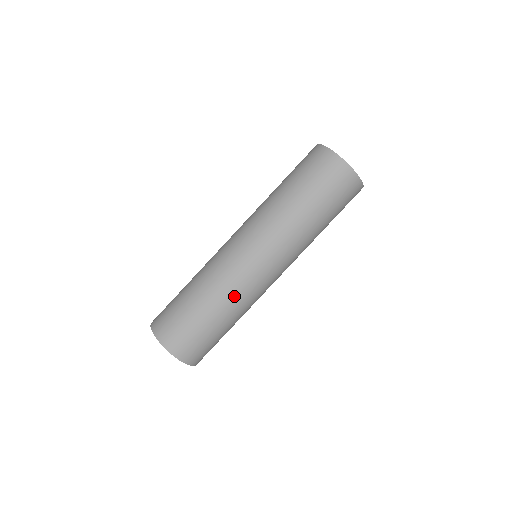
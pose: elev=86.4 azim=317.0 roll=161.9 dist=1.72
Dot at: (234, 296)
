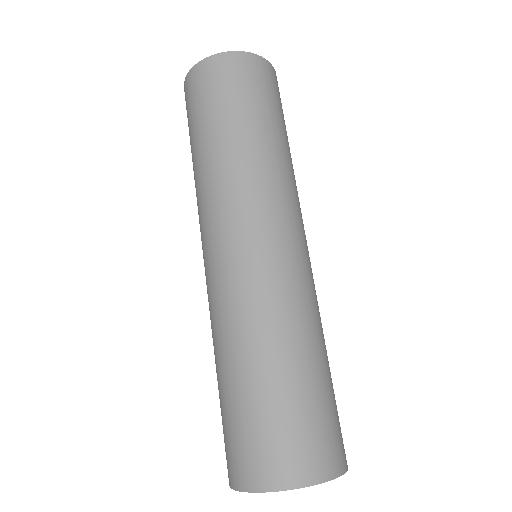
Dot at: (235, 321)
